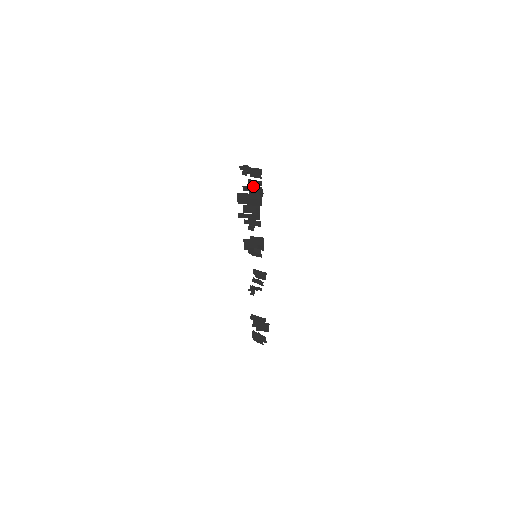
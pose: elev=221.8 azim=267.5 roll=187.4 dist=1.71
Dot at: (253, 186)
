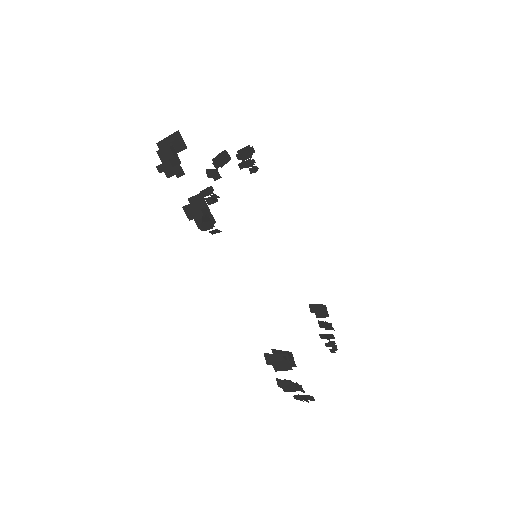
Dot at: occluded
